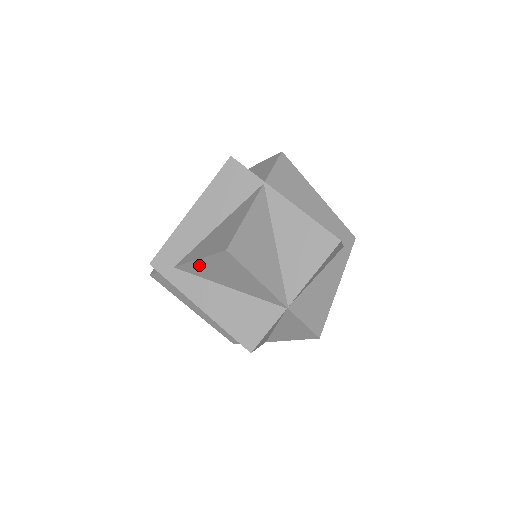
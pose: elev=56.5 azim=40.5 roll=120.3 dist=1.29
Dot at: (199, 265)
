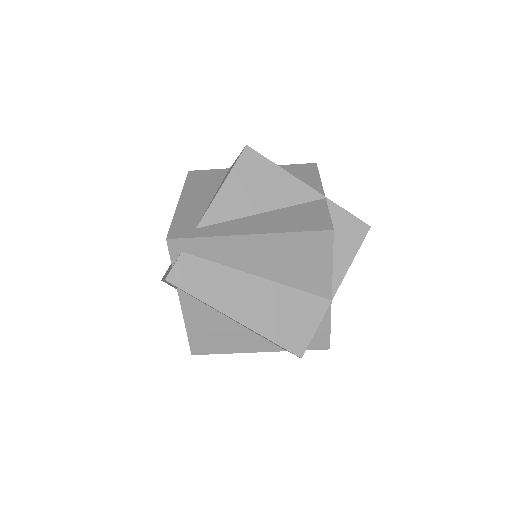
Dot at: (224, 197)
